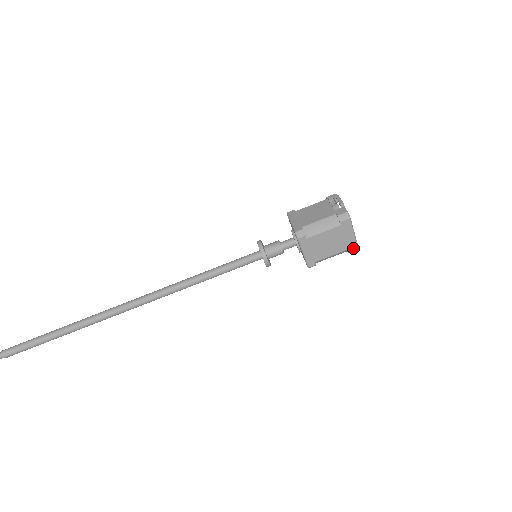
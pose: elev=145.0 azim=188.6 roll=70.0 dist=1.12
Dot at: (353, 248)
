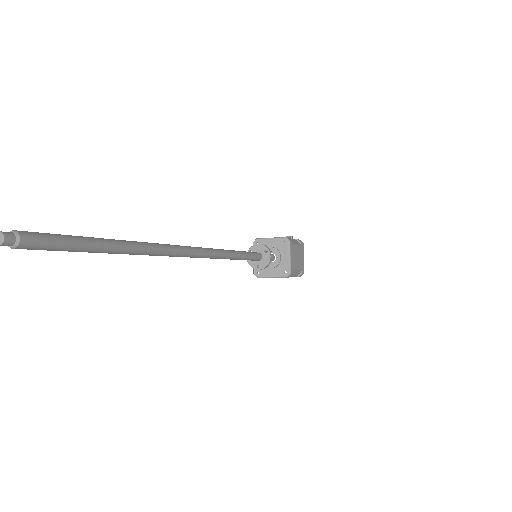
Dot at: (303, 271)
